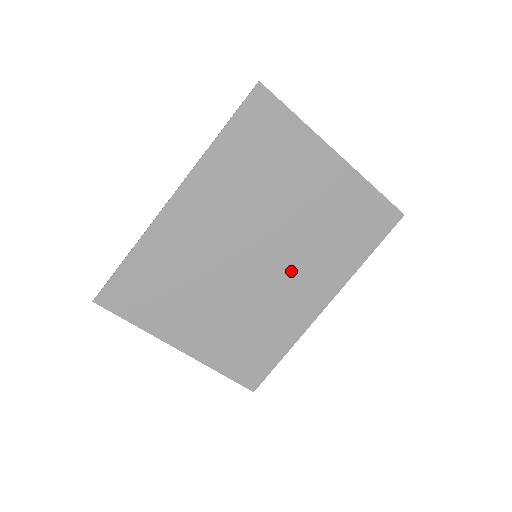
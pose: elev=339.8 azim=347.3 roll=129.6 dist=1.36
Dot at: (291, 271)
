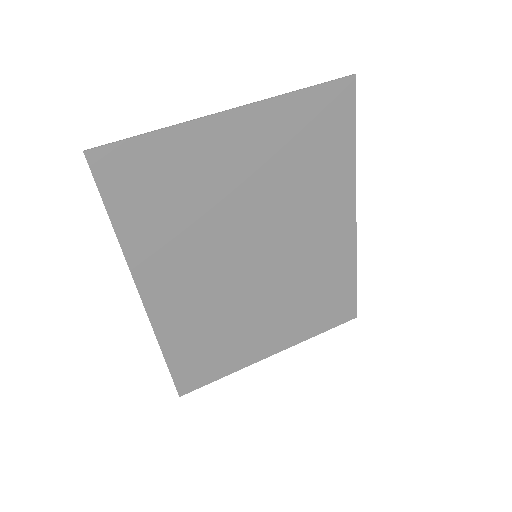
Dot at: (297, 232)
